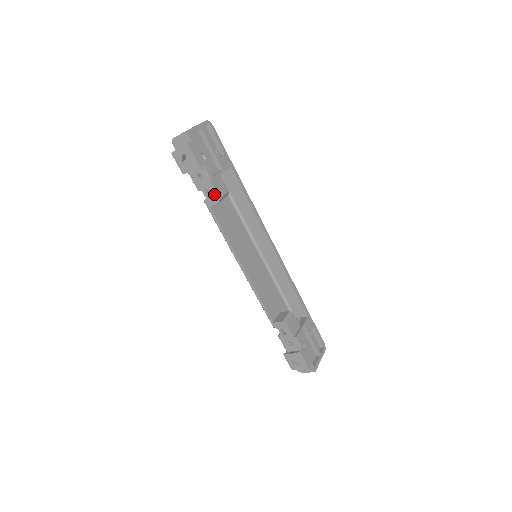
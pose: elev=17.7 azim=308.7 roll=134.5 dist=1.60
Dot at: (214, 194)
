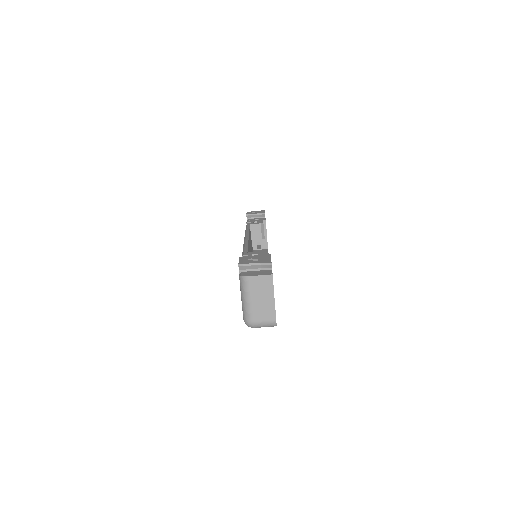
Dot at: (261, 222)
